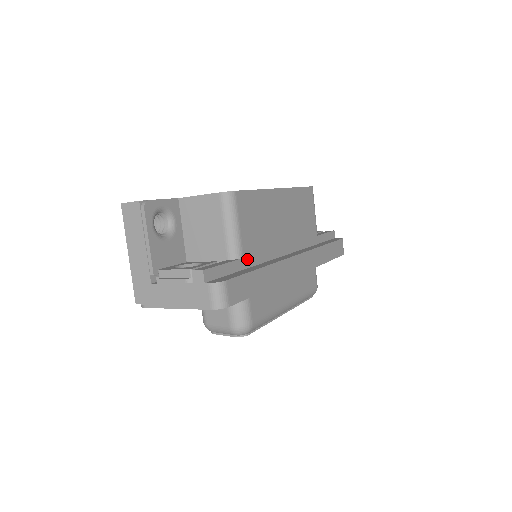
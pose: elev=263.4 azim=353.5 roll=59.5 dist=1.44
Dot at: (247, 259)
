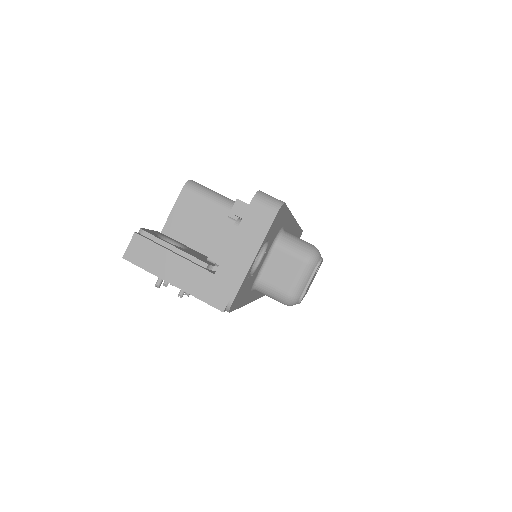
Dot at: occluded
